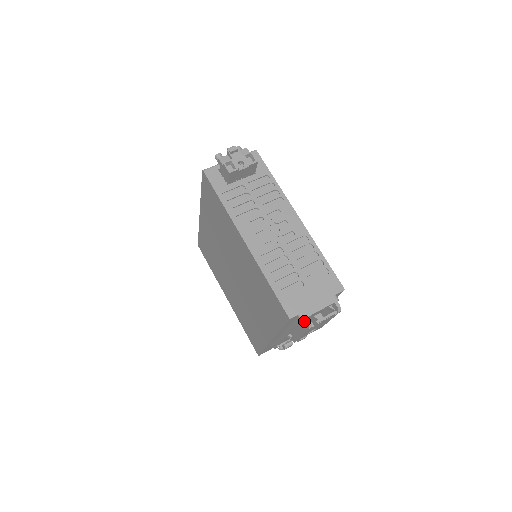
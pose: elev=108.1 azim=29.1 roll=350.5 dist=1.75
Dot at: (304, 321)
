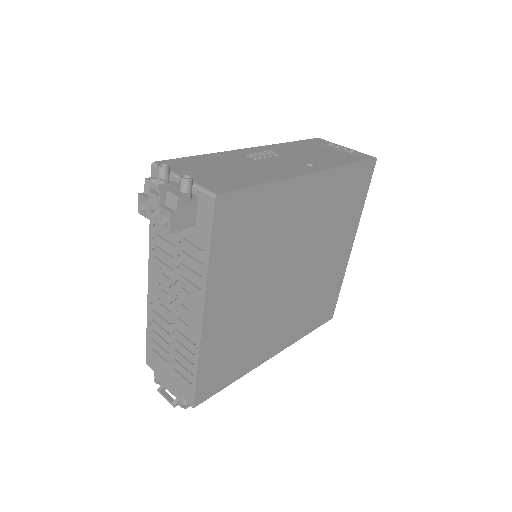
Dot at: occluded
